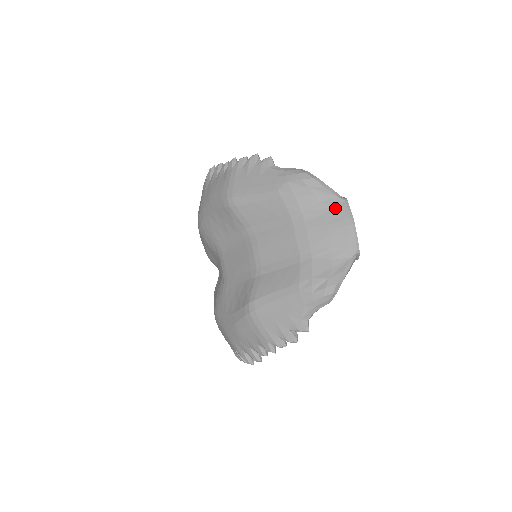
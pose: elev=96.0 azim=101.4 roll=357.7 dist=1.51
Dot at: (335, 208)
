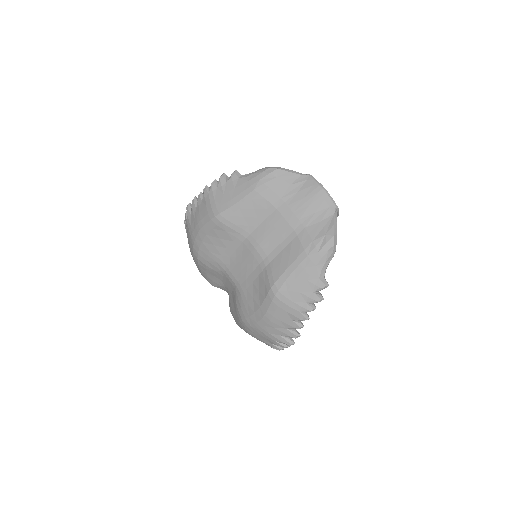
Dot at: (304, 184)
